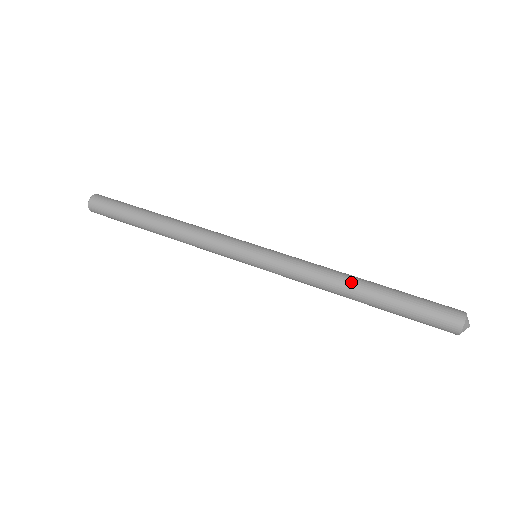
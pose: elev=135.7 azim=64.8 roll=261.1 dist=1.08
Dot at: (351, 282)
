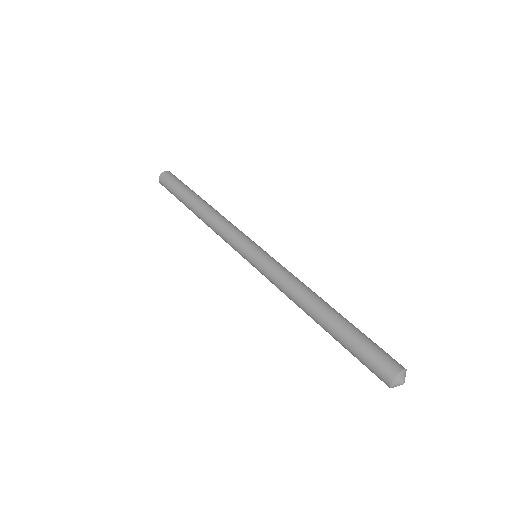
Dot at: (314, 305)
